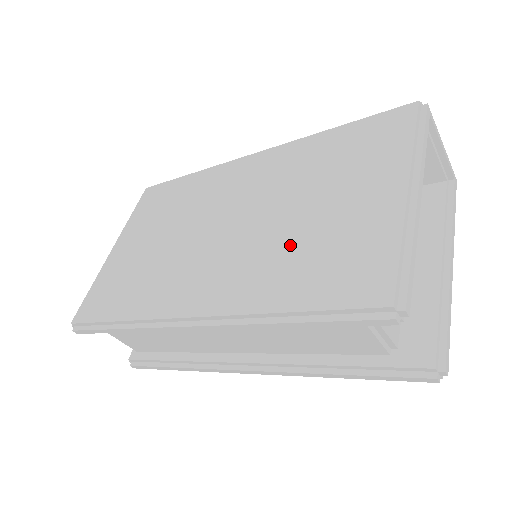
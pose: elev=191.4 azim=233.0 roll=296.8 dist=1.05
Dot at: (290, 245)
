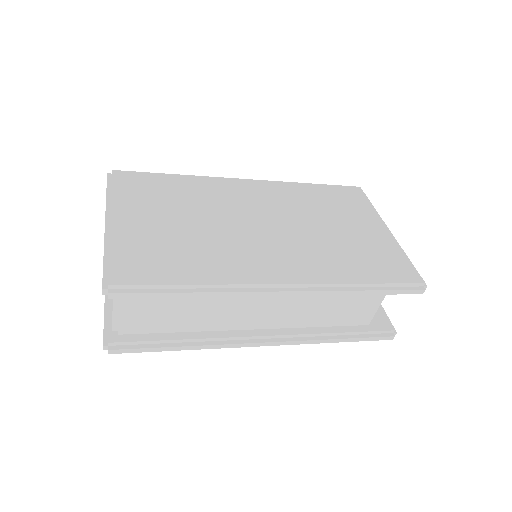
Dot at: (338, 247)
